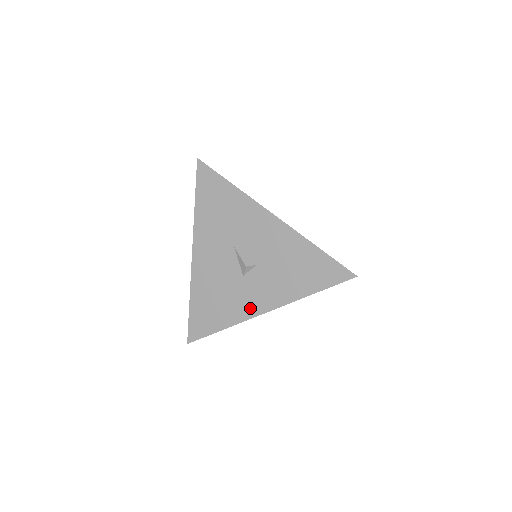
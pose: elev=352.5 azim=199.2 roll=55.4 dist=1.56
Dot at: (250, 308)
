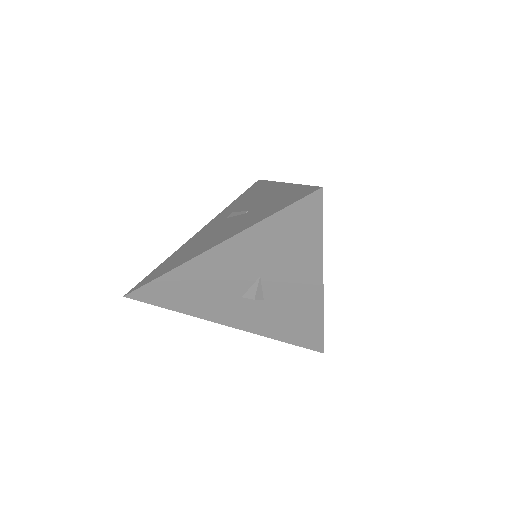
Dot at: (220, 317)
